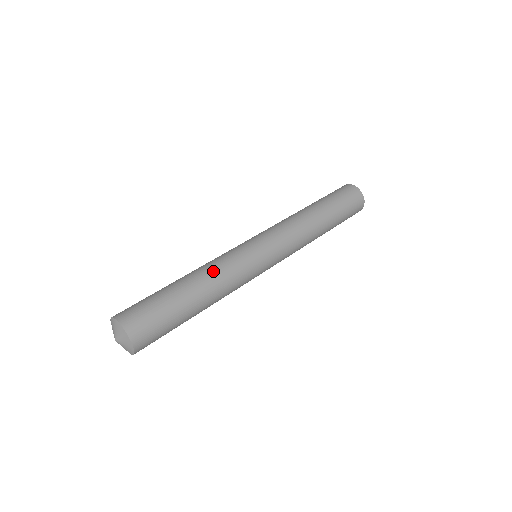
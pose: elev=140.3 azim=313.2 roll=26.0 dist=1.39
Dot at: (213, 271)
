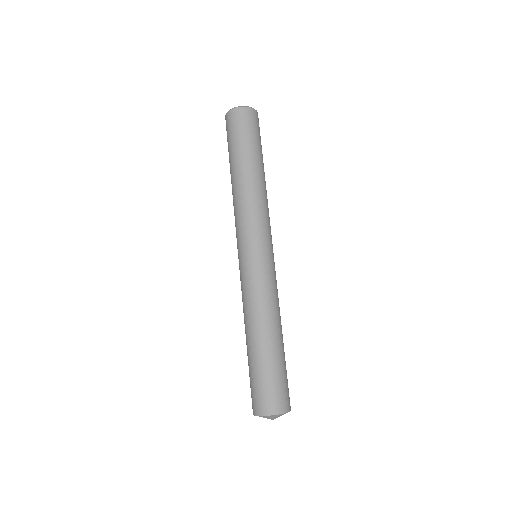
Dot at: (273, 310)
